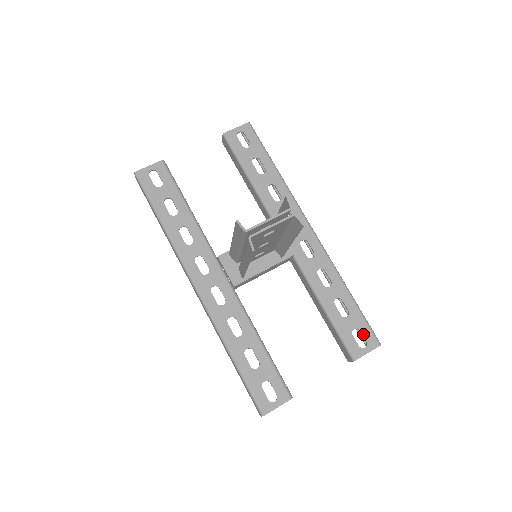
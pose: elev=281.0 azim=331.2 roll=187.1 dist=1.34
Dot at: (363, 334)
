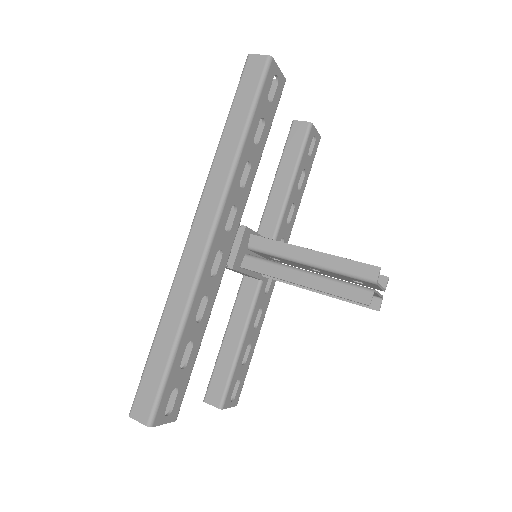
Dot at: (238, 388)
